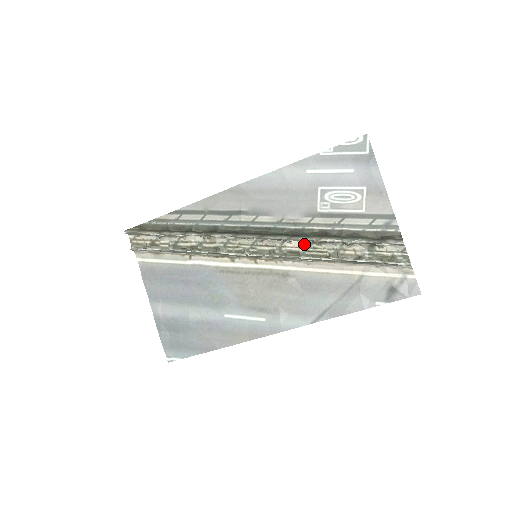
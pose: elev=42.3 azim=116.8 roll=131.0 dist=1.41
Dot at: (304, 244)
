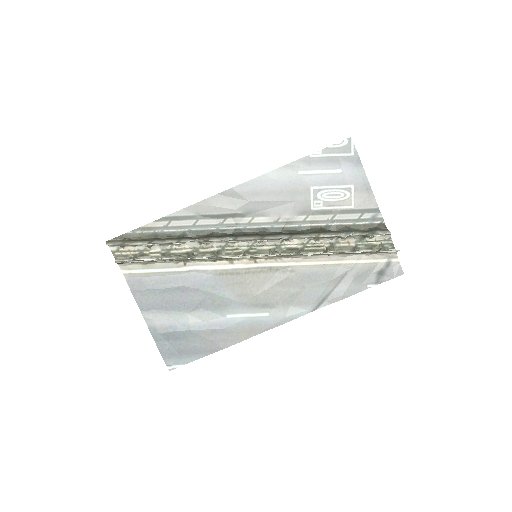
Dot at: (303, 241)
